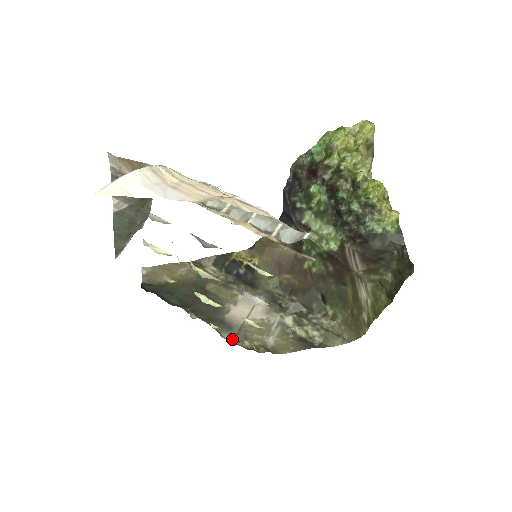
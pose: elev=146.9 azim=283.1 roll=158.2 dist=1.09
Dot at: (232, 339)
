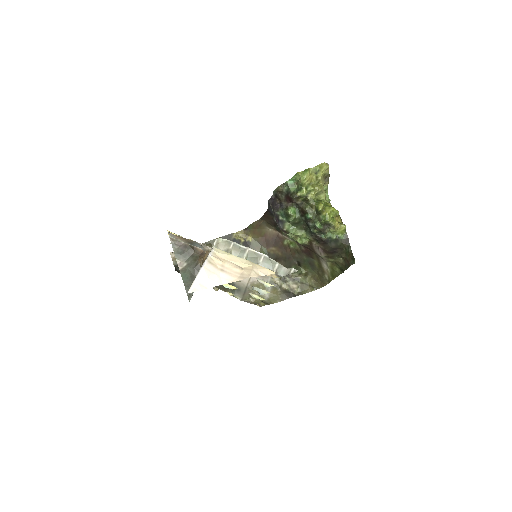
Dot at: (241, 297)
